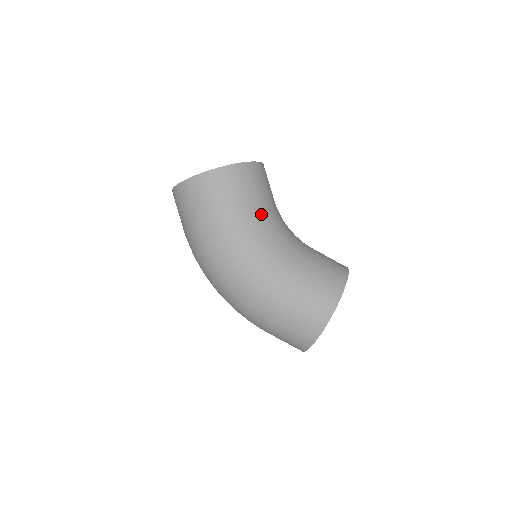
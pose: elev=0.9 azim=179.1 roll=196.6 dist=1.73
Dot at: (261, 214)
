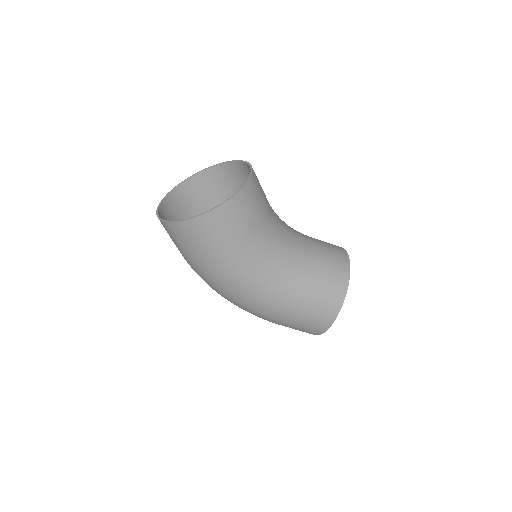
Dot at: (256, 245)
